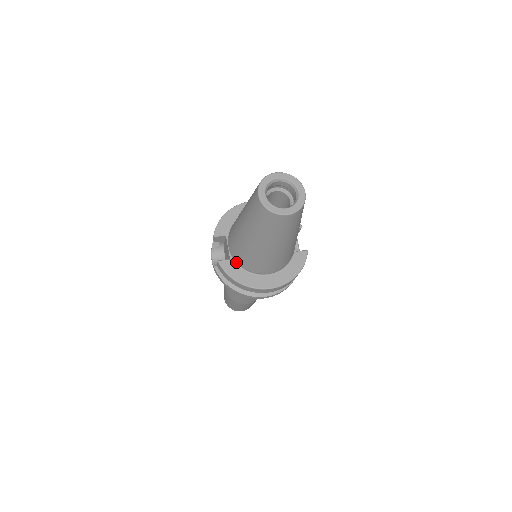
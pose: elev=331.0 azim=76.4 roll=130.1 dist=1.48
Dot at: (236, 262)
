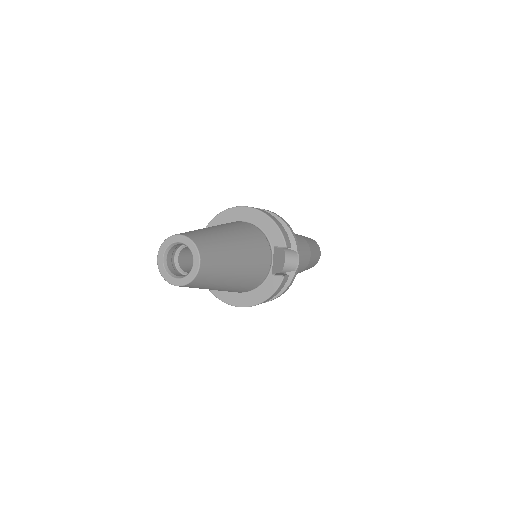
Dot at: occluded
